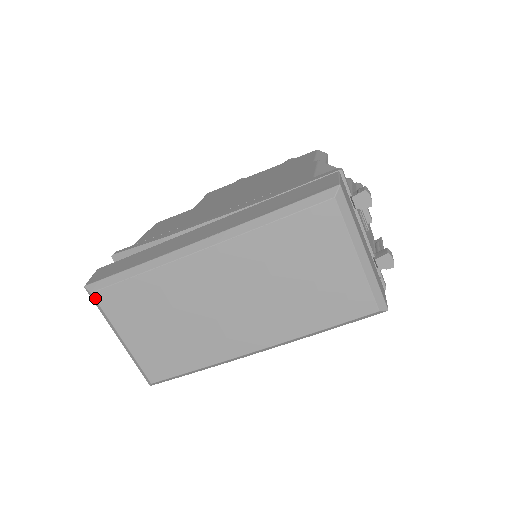
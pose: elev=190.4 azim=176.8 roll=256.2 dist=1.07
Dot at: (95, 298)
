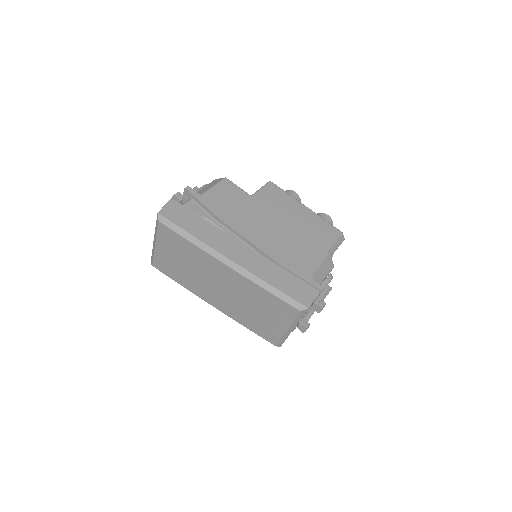
Dot at: (158, 224)
